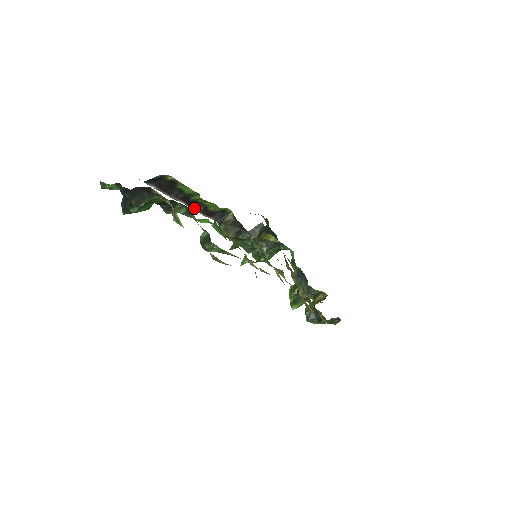
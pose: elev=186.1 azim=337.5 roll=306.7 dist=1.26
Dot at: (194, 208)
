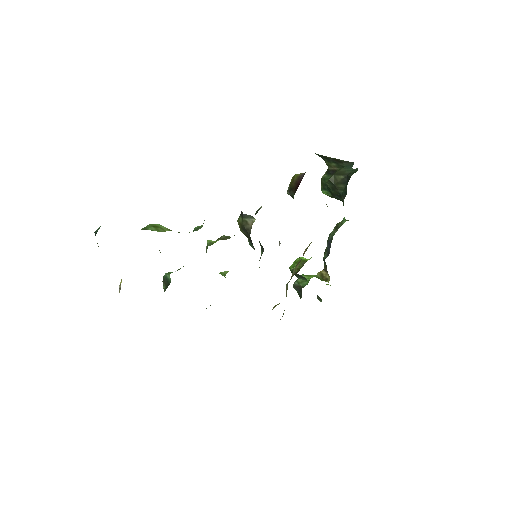
Dot at: occluded
